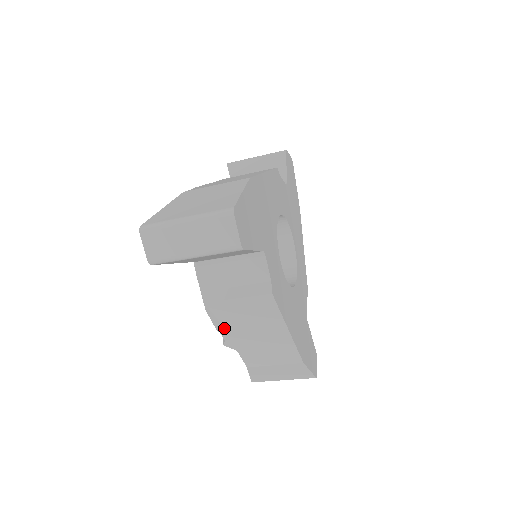
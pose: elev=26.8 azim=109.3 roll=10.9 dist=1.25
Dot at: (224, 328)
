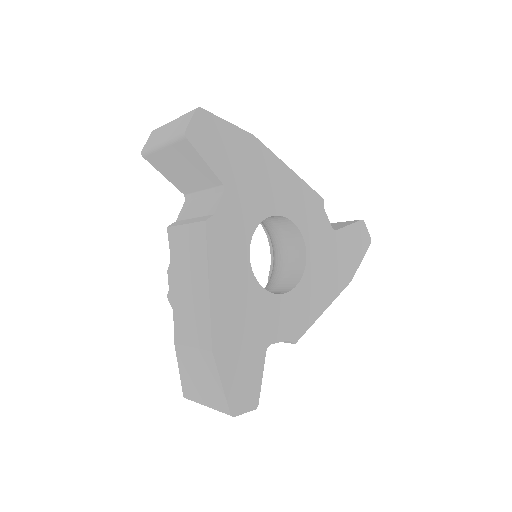
Dot at: occluded
